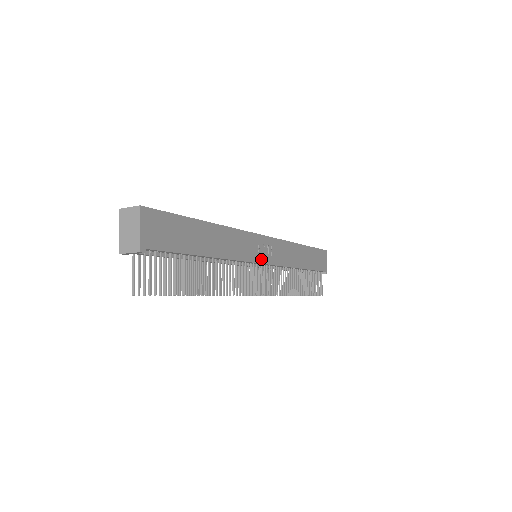
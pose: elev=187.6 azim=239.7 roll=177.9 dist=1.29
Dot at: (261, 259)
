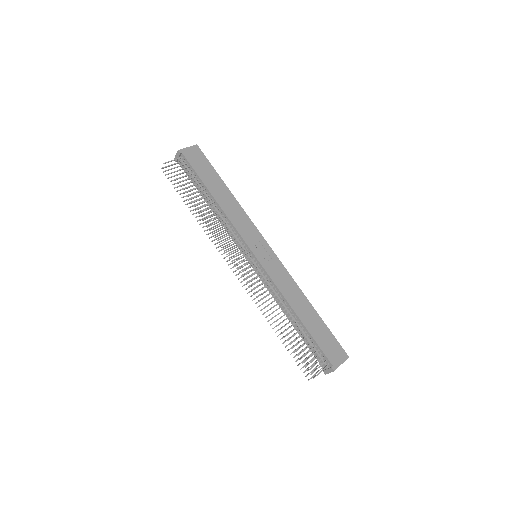
Dot at: (254, 250)
